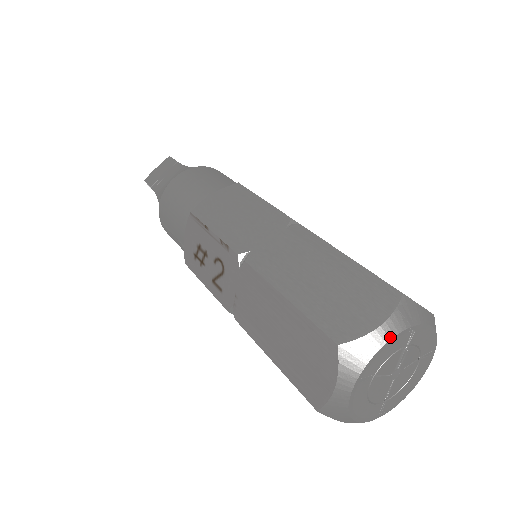
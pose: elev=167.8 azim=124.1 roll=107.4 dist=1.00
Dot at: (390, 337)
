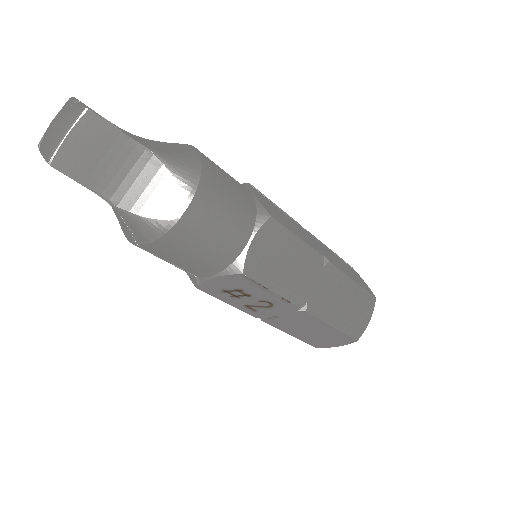
Dot at: occluded
